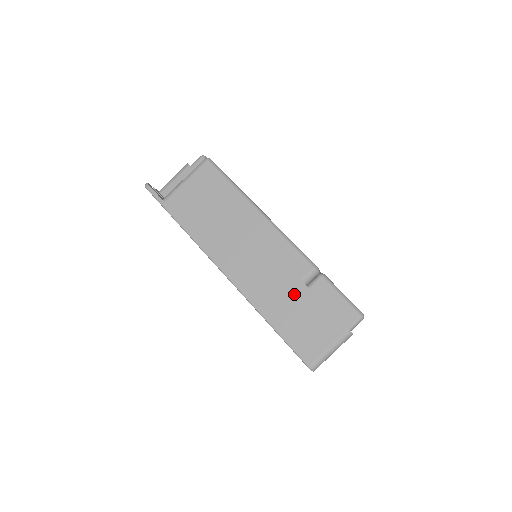
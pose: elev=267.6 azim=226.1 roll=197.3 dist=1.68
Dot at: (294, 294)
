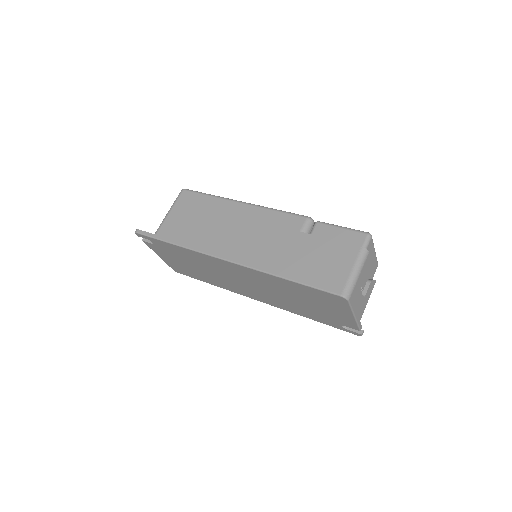
Dot at: (299, 245)
